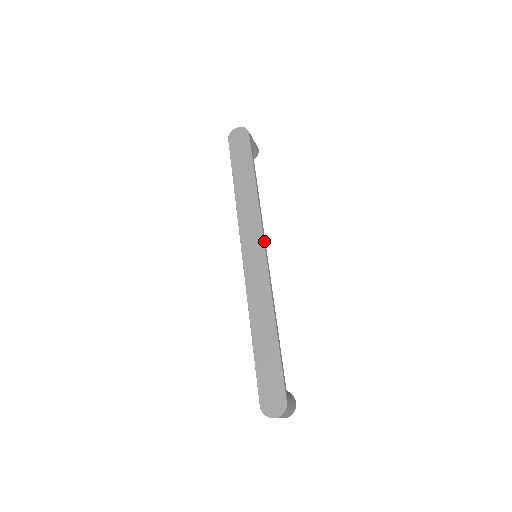
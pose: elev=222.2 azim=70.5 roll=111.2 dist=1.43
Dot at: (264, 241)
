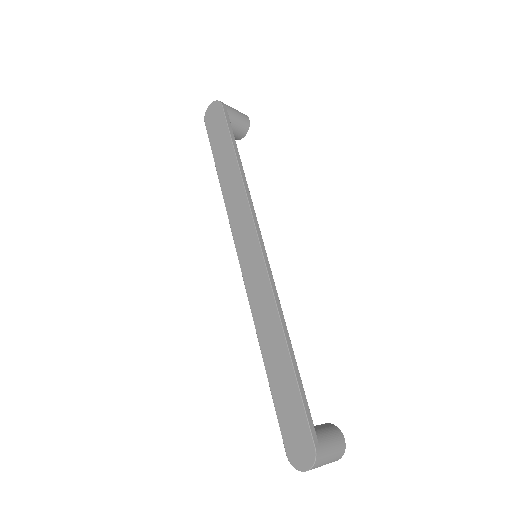
Dot at: (258, 235)
